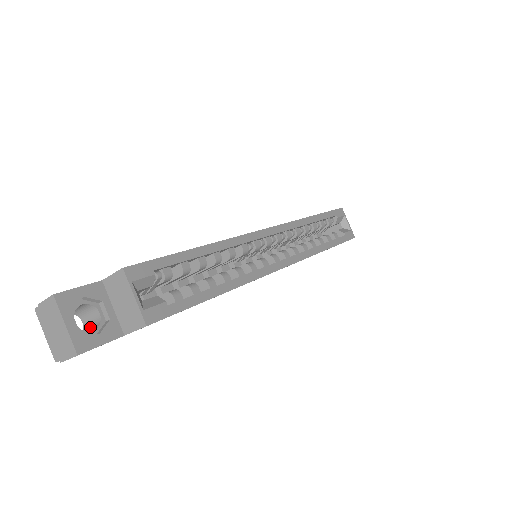
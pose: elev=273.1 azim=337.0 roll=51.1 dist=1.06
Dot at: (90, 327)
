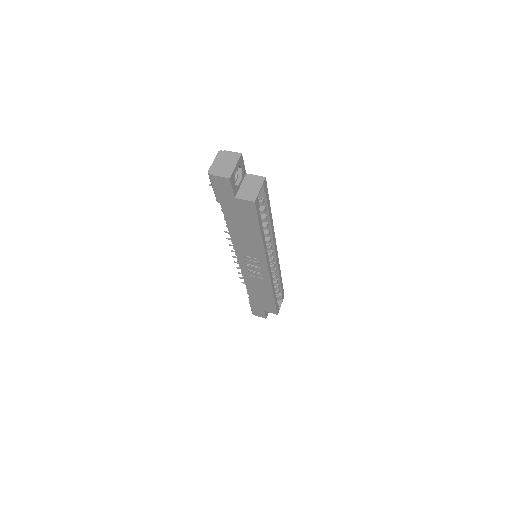
Dot at: occluded
